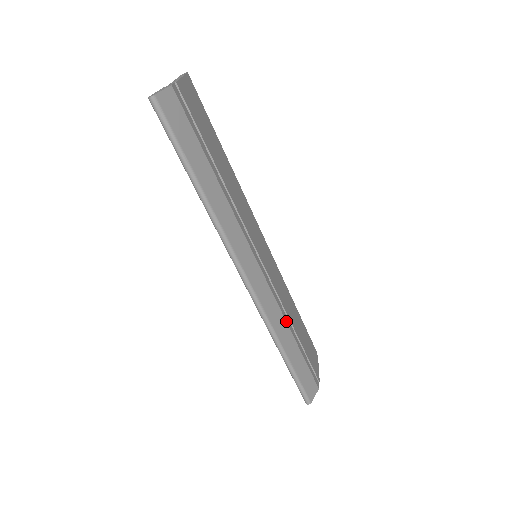
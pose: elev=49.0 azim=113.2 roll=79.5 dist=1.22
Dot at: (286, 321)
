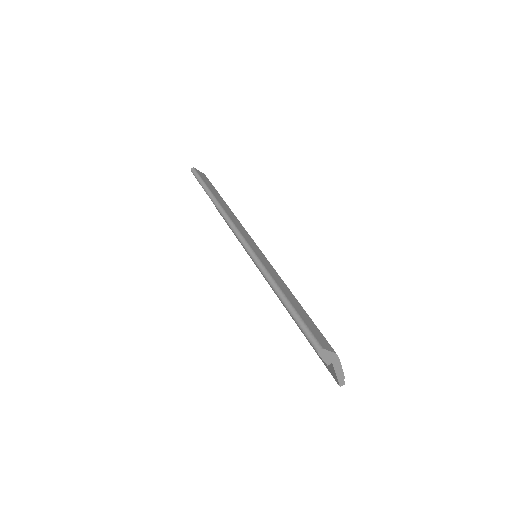
Dot at: (283, 281)
